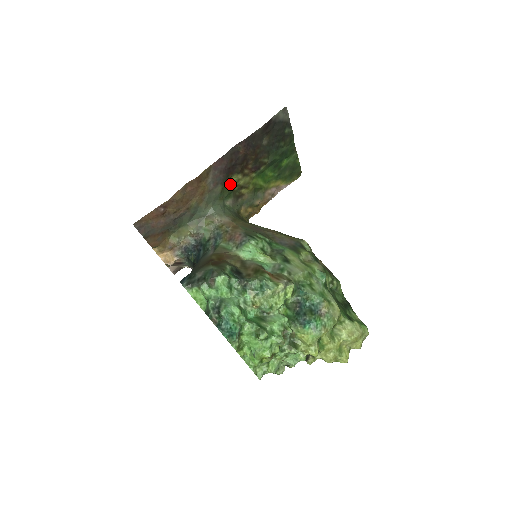
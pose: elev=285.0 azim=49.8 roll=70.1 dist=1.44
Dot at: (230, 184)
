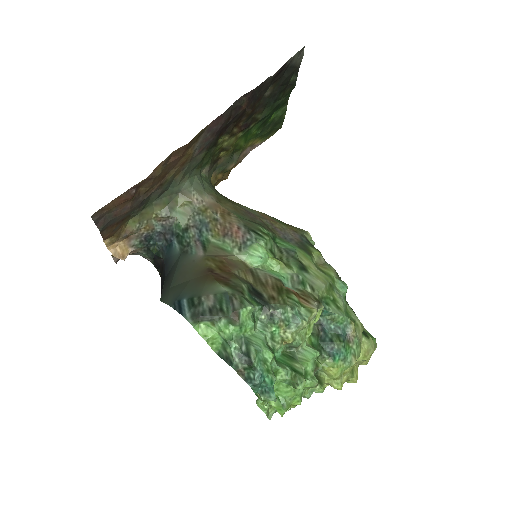
Dot at: (214, 148)
